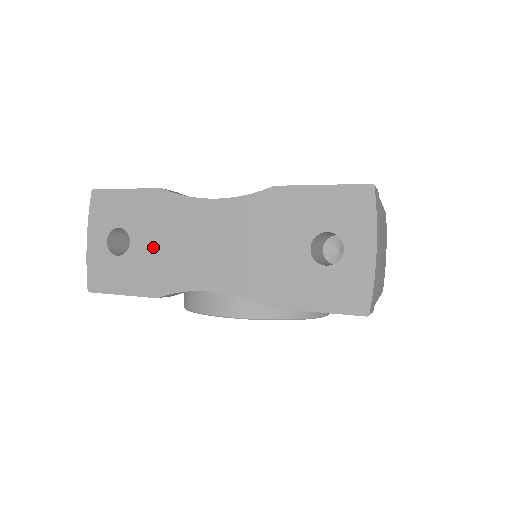
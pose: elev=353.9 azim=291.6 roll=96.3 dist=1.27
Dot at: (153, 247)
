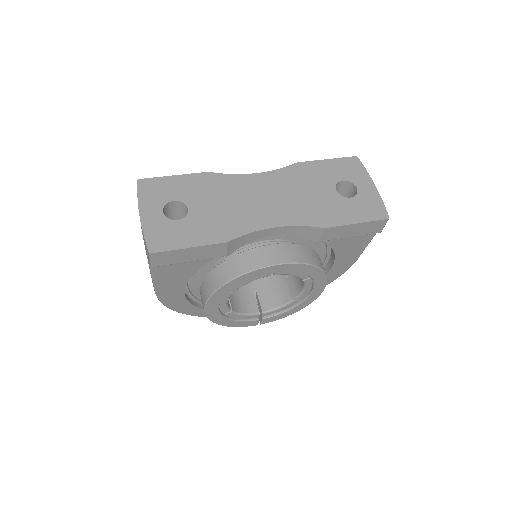
Dot at: (212, 208)
